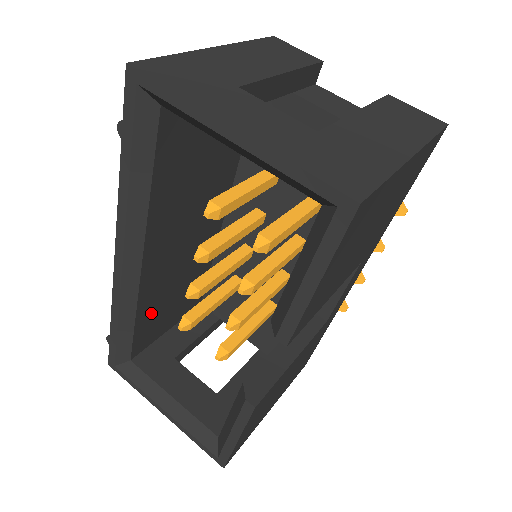
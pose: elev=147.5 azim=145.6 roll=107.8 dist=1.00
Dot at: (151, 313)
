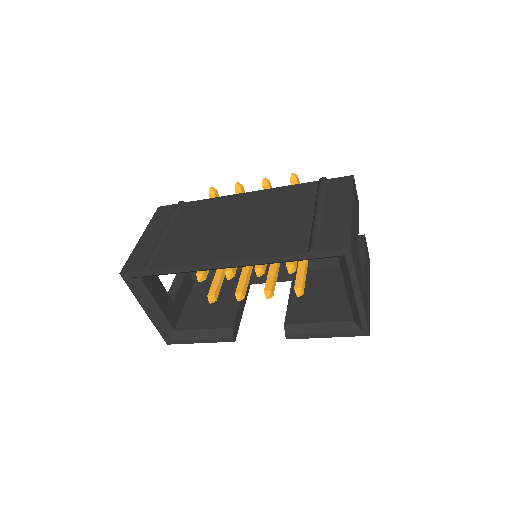
Dot at: occluded
